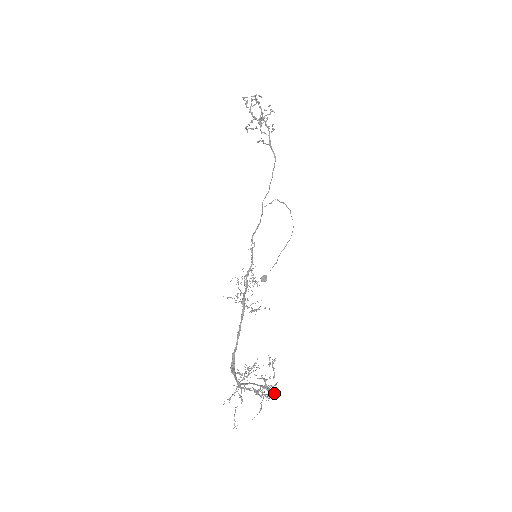
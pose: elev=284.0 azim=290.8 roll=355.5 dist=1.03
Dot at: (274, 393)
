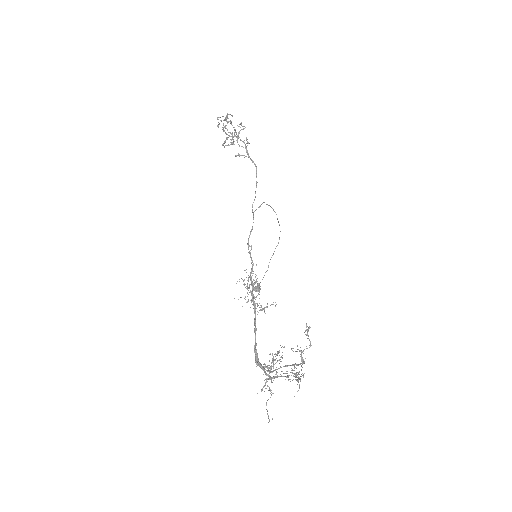
Dot at: occluded
